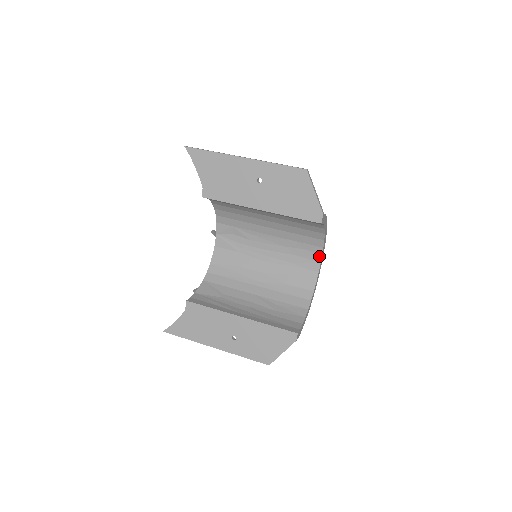
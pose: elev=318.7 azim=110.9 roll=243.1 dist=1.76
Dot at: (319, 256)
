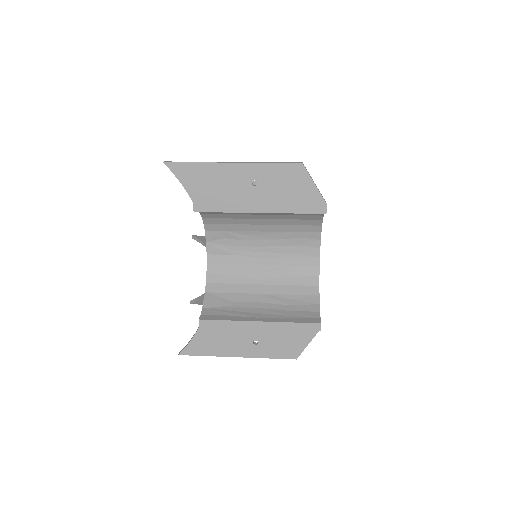
Dot at: (318, 241)
